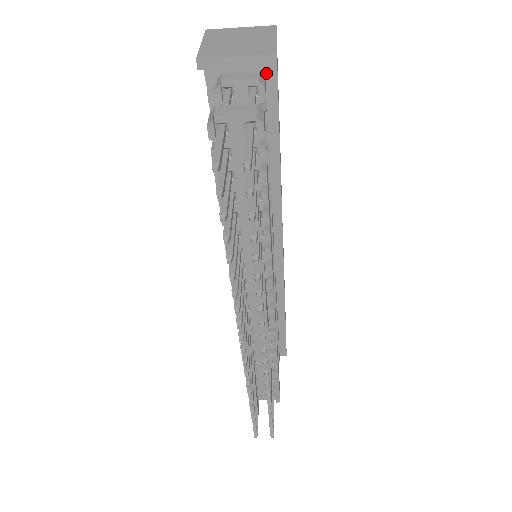
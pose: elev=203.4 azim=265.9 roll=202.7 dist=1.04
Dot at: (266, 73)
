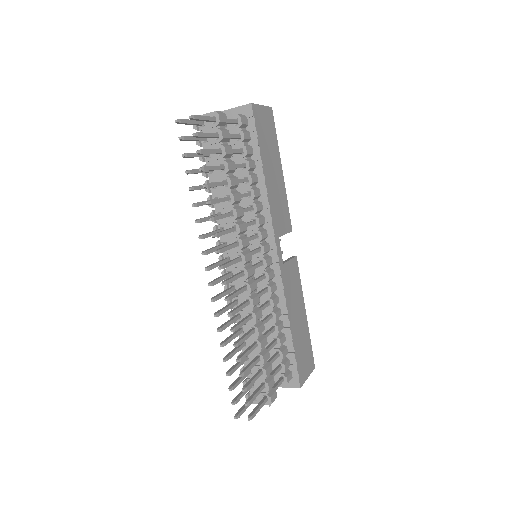
Dot at: (247, 115)
